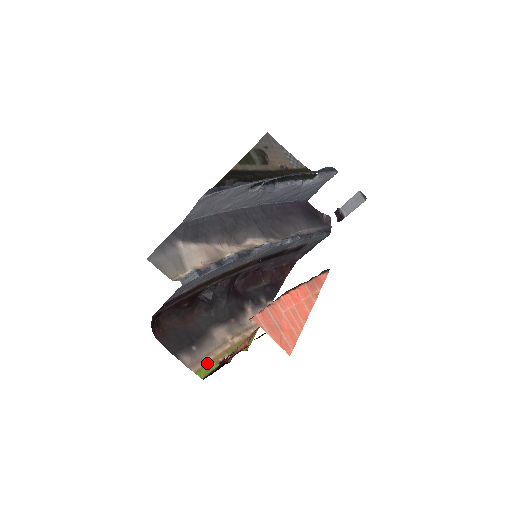
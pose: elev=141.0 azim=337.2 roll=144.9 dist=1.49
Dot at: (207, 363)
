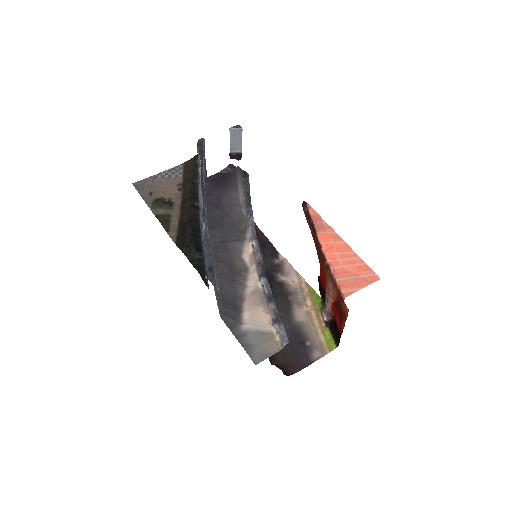
Dot at: (324, 338)
